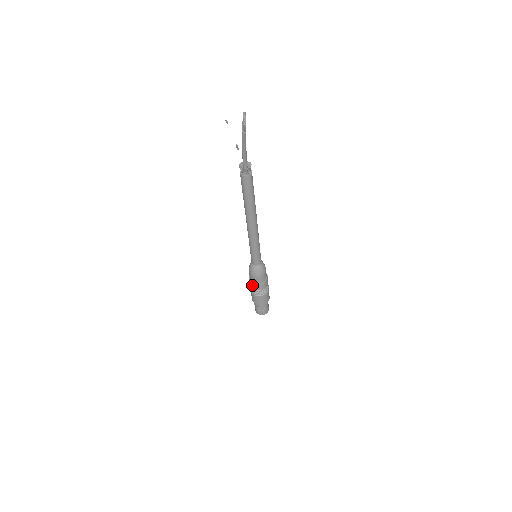
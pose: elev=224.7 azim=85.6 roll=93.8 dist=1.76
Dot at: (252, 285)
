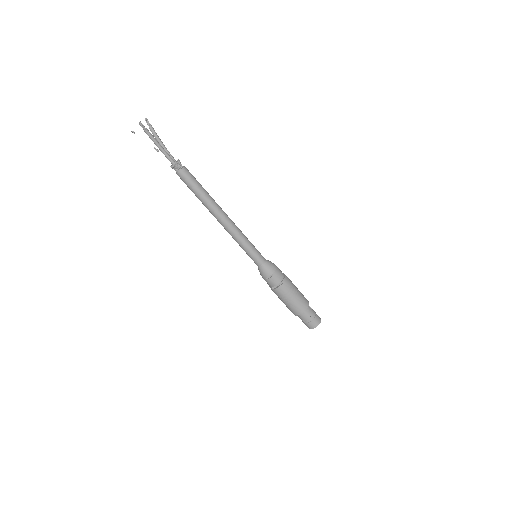
Dot at: (274, 292)
